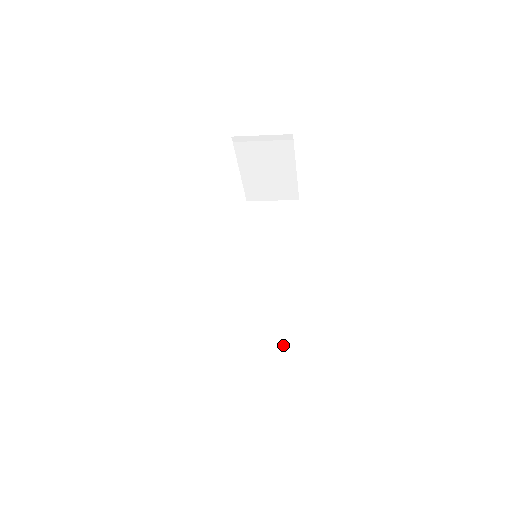
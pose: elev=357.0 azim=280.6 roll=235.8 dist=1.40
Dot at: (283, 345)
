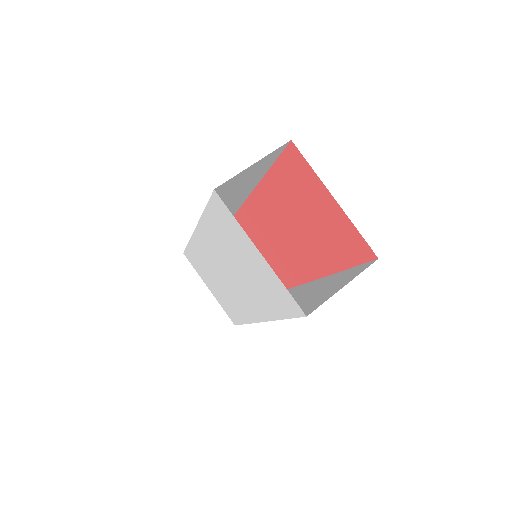
Dot at: occluded
